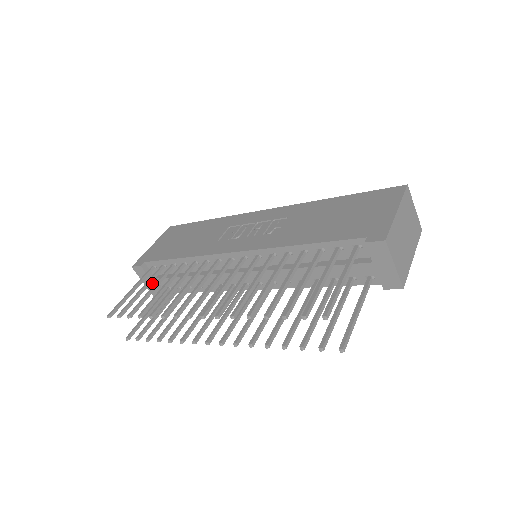
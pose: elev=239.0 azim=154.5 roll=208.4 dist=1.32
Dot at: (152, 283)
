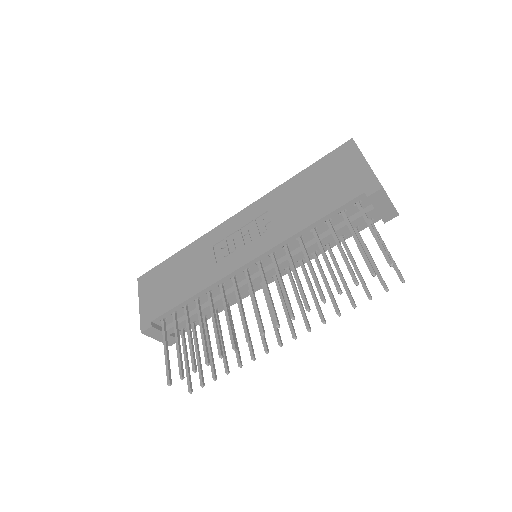
Dot at: occluded
